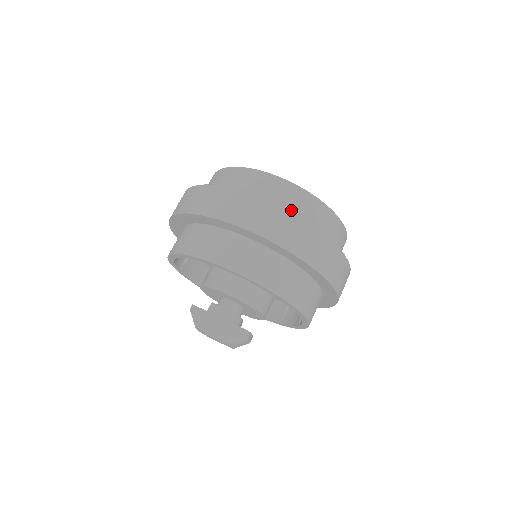
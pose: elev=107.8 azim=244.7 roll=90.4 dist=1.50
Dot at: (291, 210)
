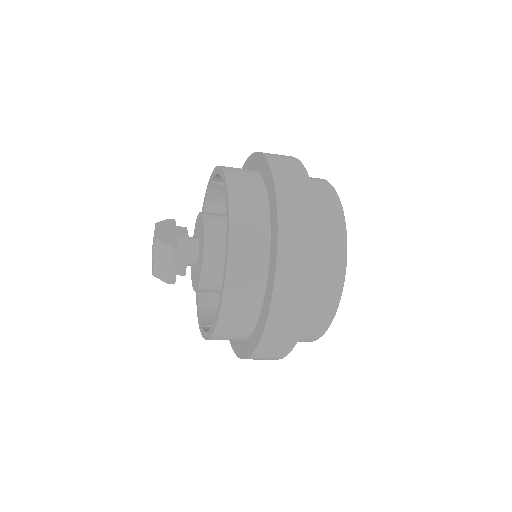
Dot at: occluded
